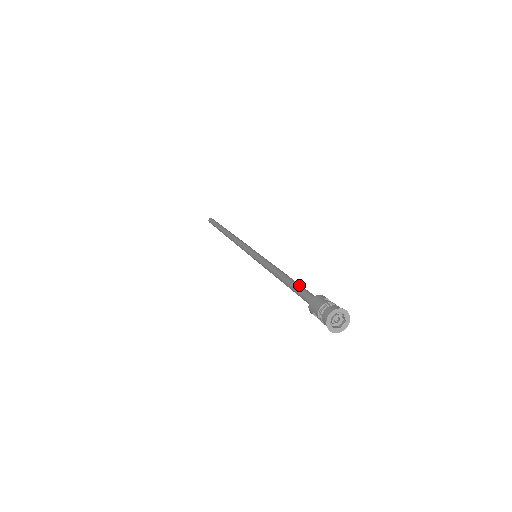
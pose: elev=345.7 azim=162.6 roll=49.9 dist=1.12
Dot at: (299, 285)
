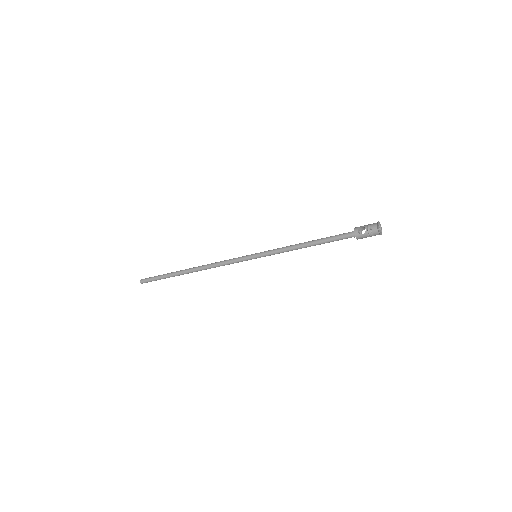
Dot at: (331, 238)
